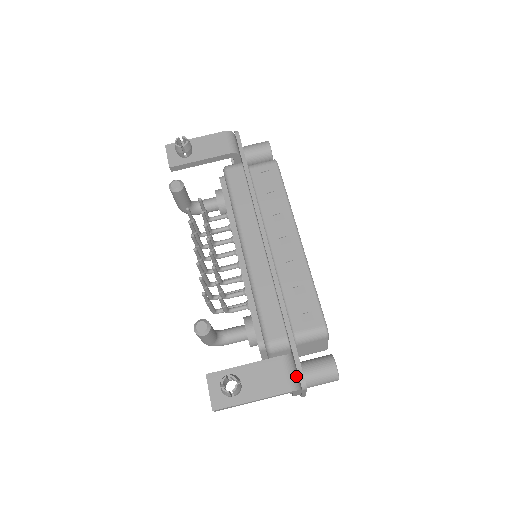
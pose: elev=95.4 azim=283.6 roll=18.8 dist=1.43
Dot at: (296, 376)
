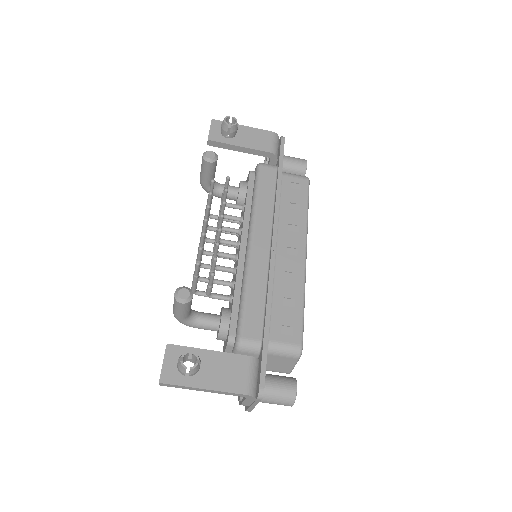
Dot at: (256, 382)
